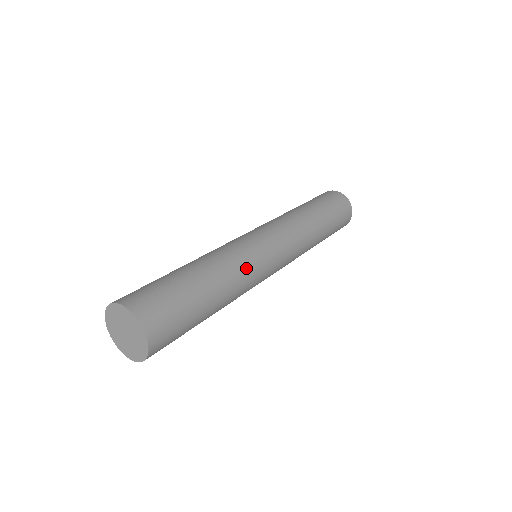
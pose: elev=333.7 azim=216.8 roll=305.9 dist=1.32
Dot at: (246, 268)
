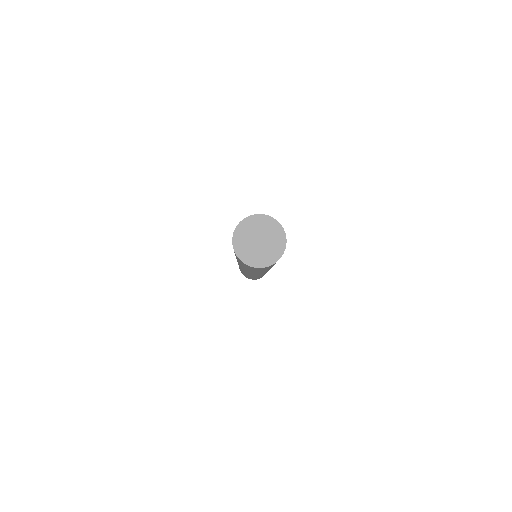
Dot at: occluded
